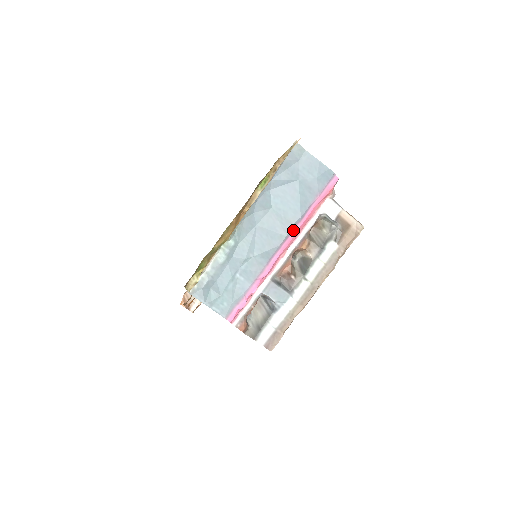
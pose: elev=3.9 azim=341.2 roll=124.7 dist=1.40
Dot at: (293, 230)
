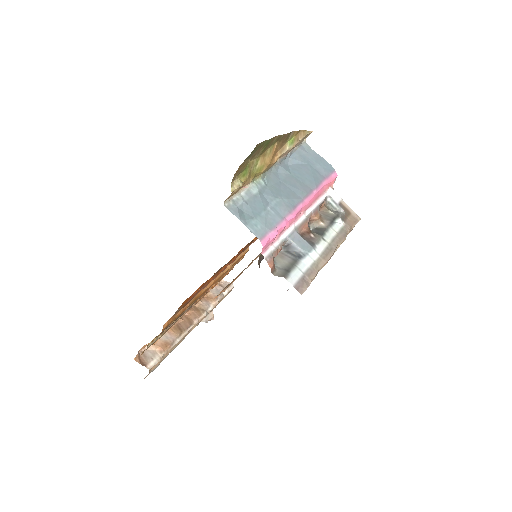
Dot at: (311, 193)
